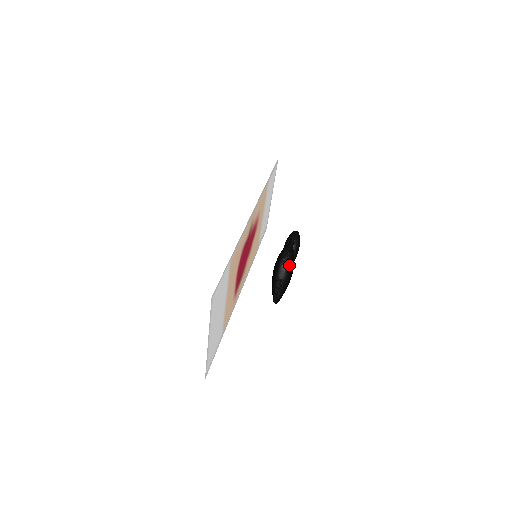
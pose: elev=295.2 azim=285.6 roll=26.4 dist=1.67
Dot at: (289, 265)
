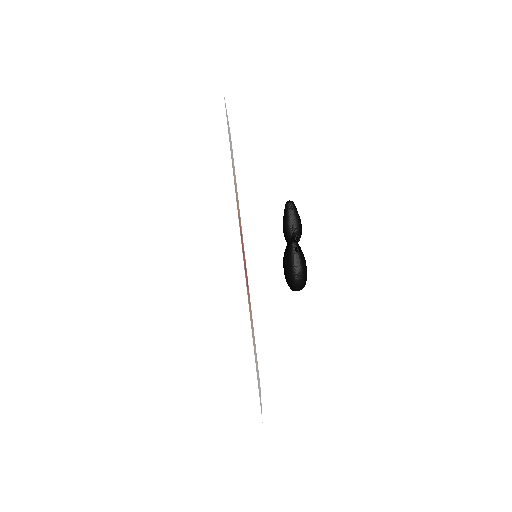
Dot at: (304, 278)
